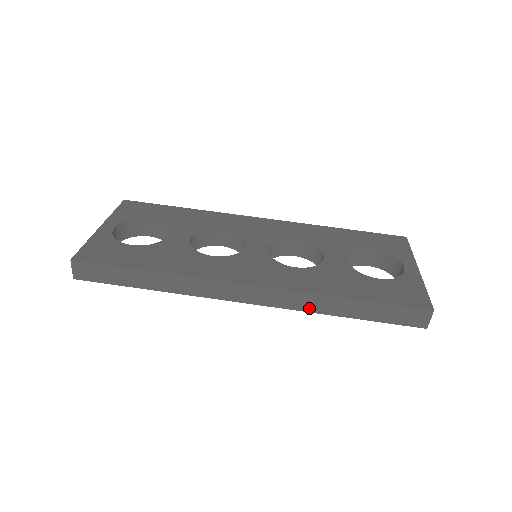
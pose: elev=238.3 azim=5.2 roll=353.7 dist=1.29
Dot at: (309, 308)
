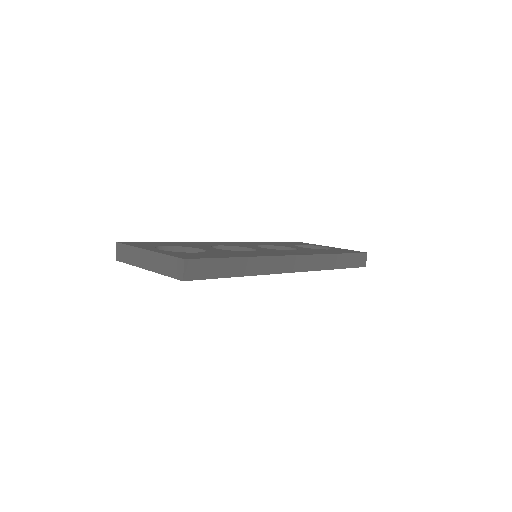
Dot at: (322, 267)
